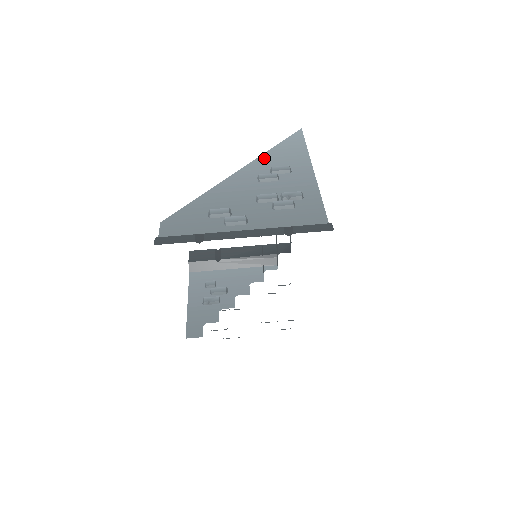
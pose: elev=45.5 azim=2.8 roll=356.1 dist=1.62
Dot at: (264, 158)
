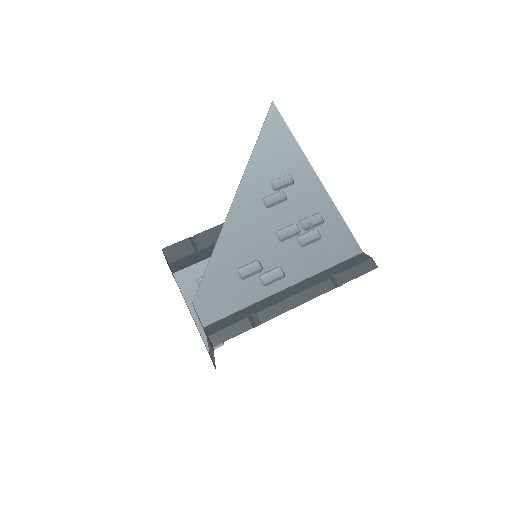
Dot at: (255, 166)
